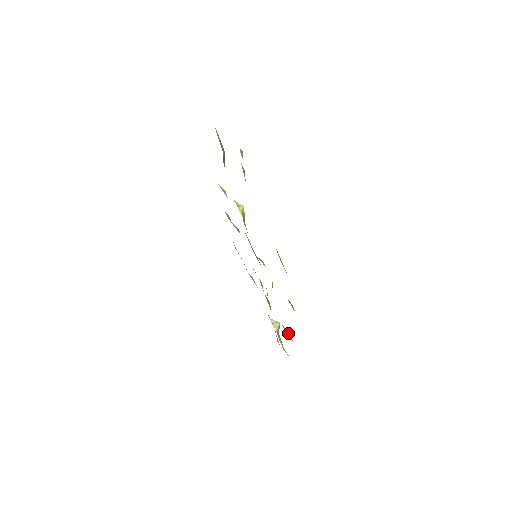
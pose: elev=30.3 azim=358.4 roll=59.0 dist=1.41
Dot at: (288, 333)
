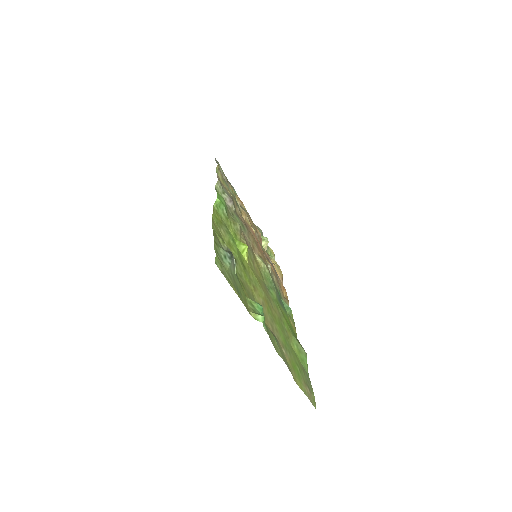
Dot at: (279, 270)
